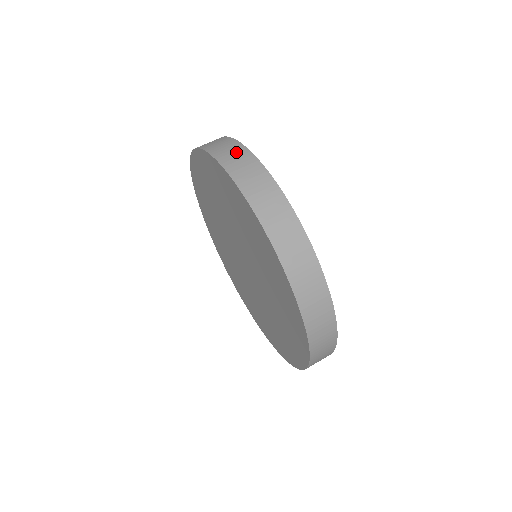
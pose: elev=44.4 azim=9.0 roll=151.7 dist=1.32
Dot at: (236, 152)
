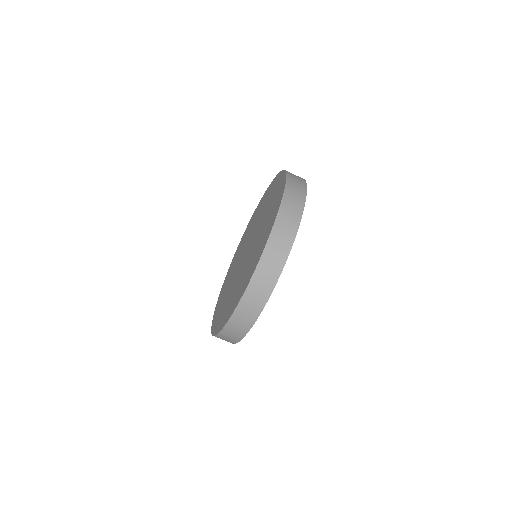
Dot at: (284, 243)
